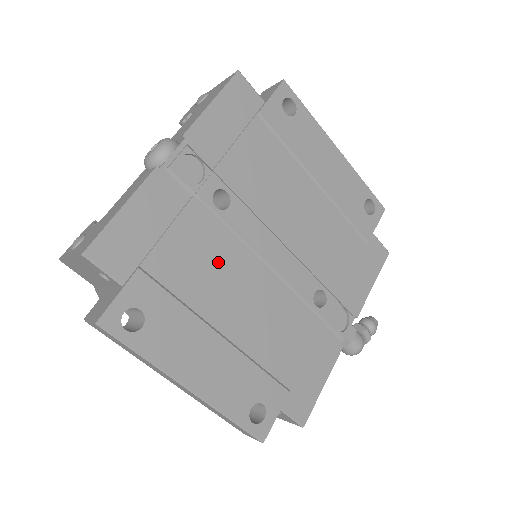
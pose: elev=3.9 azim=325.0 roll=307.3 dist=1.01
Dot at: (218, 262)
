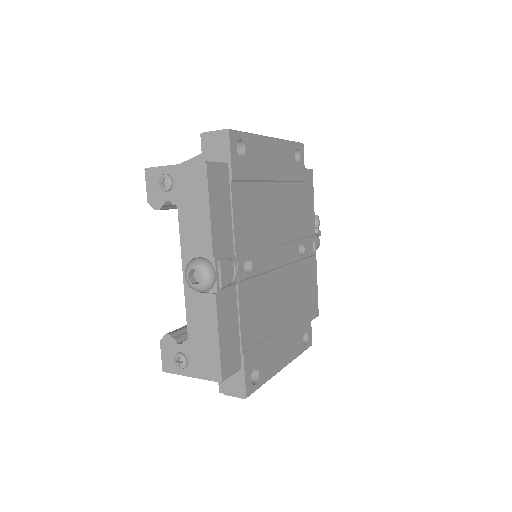
Dot at: (263, 299)
